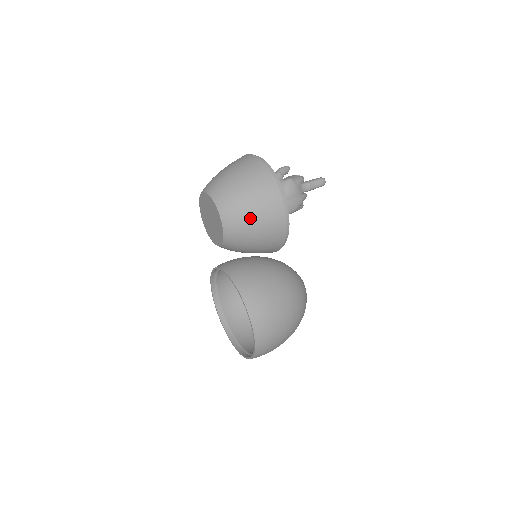
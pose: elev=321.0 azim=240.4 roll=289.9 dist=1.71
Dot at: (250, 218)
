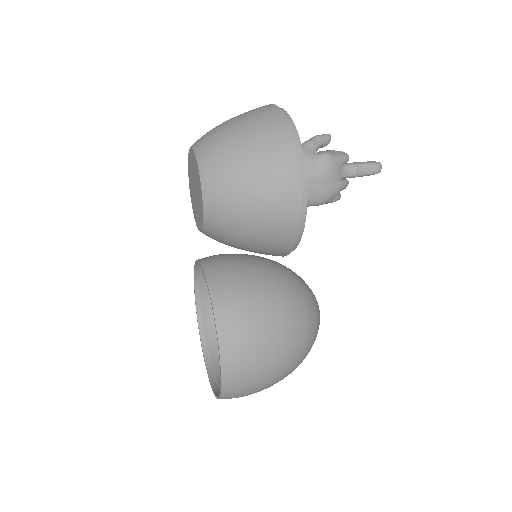
Dot at: (245, 198)
